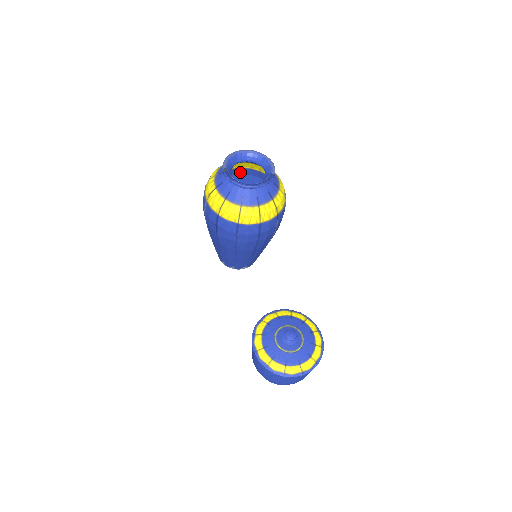
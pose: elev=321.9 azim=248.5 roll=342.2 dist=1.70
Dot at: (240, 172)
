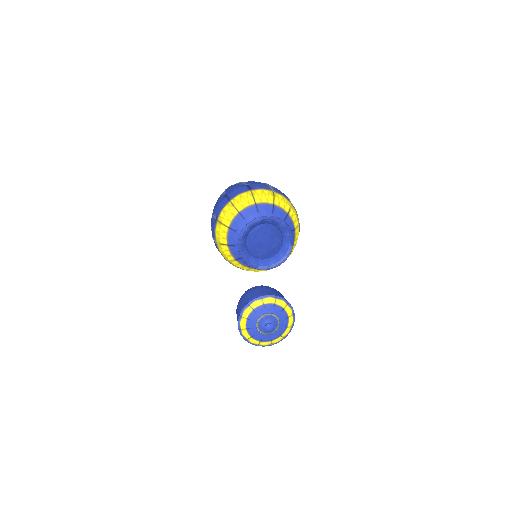
Dot at: occluded
